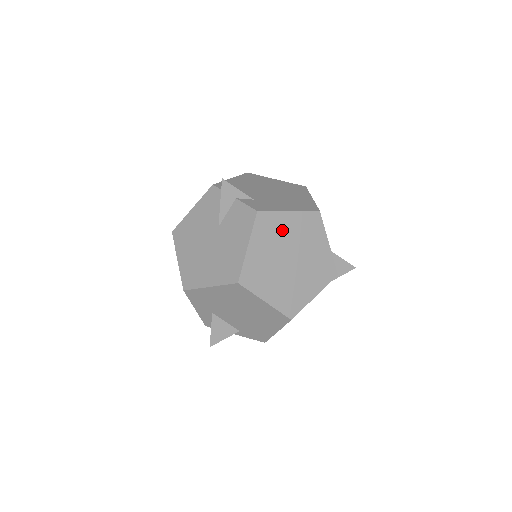
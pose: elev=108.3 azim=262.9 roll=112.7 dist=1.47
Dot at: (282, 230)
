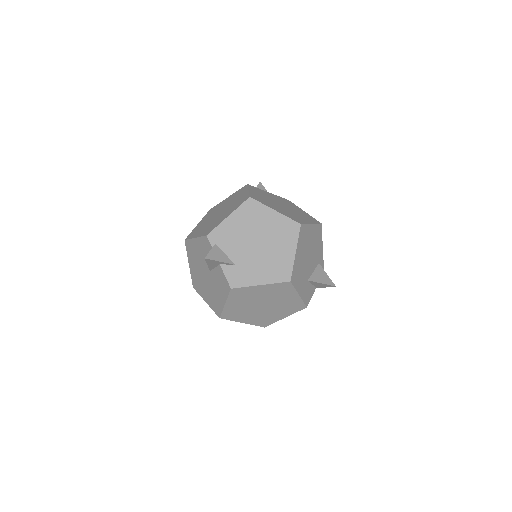
Dot at: (254, 294)
